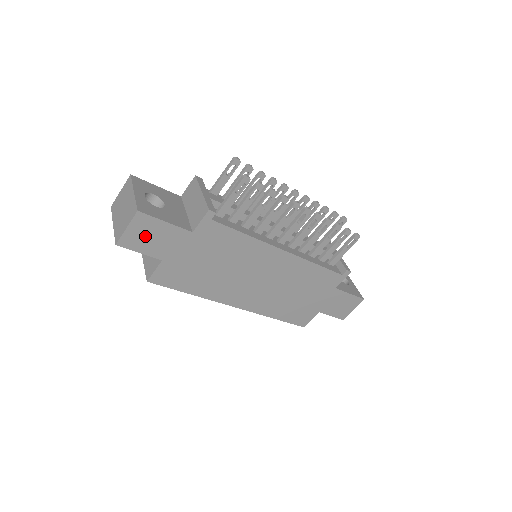
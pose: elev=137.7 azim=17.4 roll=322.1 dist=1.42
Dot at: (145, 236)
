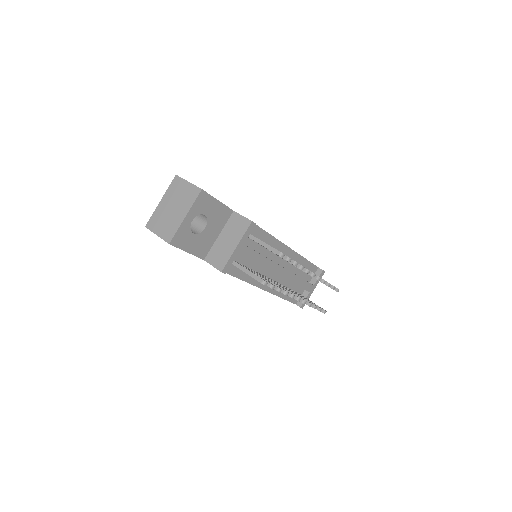
Dot at: occluded
